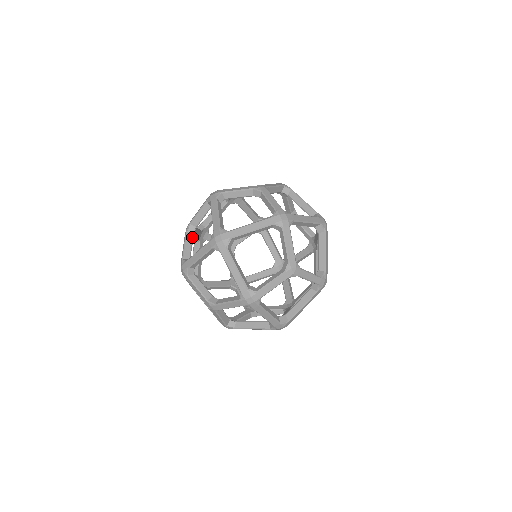
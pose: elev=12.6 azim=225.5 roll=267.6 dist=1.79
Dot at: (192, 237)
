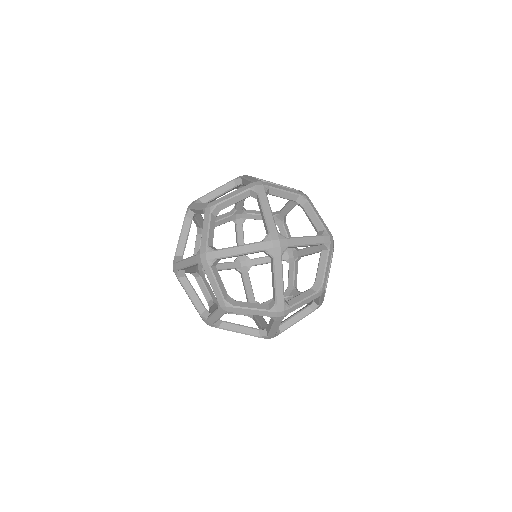
Dot at: (200, 238)
